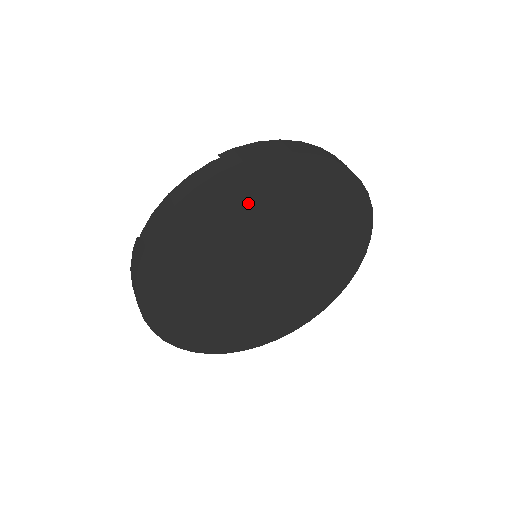
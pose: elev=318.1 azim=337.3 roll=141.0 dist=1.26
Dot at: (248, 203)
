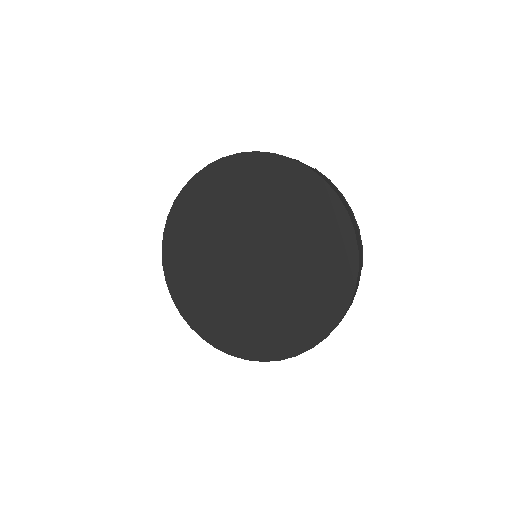
Dot at: (220, 196)
